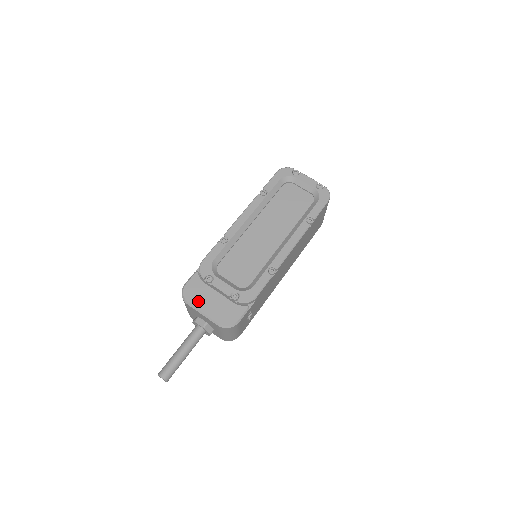
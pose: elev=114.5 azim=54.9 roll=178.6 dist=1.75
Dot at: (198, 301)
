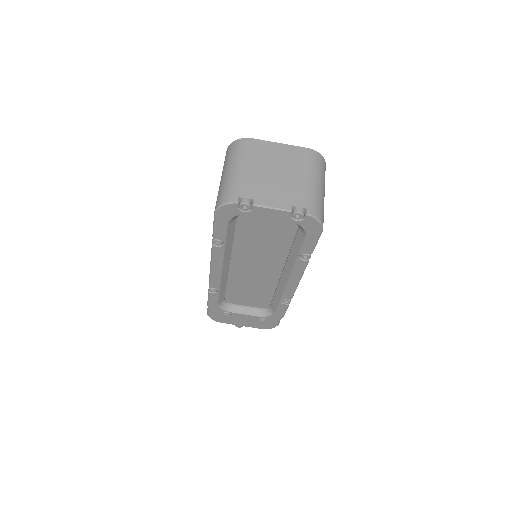
Dot at: (230, 322)
